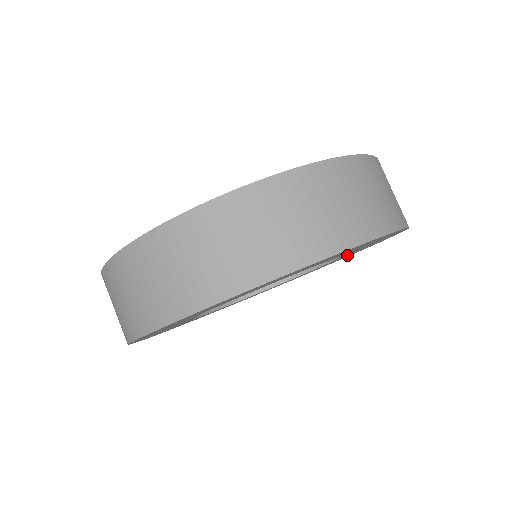
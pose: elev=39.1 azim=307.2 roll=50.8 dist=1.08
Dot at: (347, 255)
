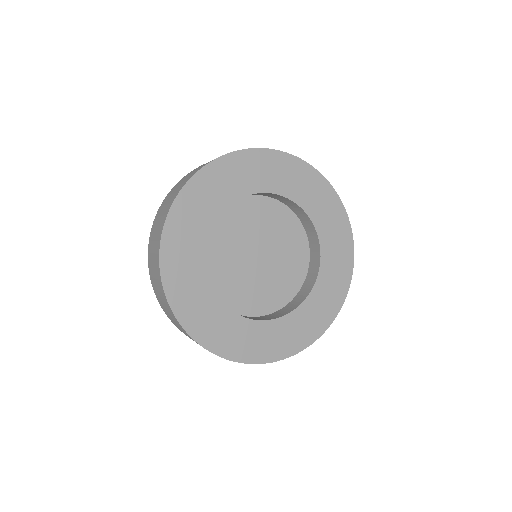
Dot at: (310, 204)
